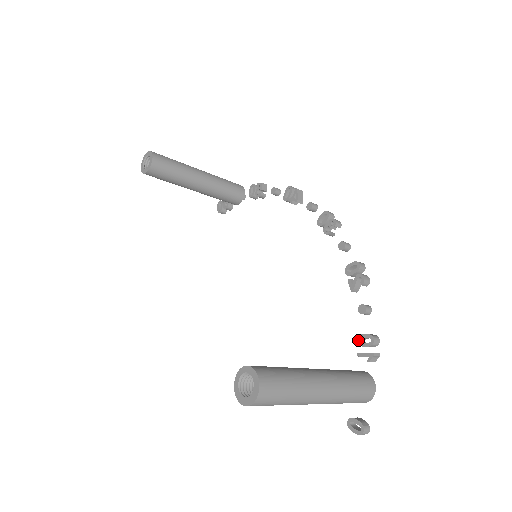
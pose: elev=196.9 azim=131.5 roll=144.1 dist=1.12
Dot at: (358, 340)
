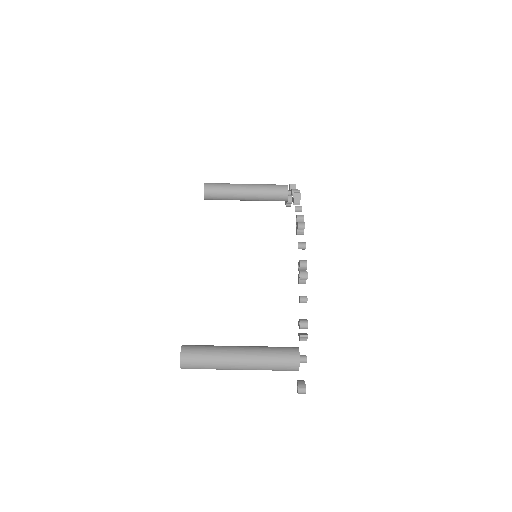
Dot at: (298, 323)
